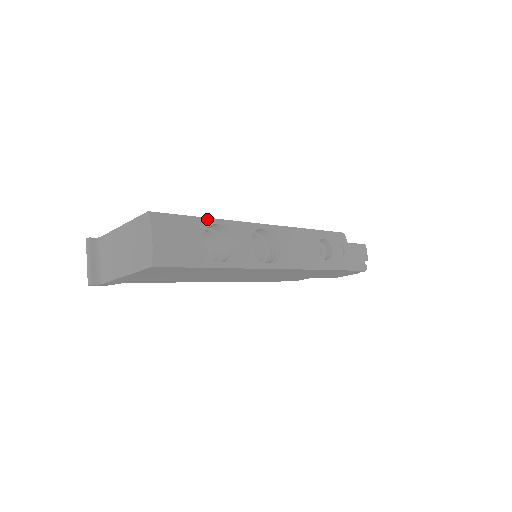
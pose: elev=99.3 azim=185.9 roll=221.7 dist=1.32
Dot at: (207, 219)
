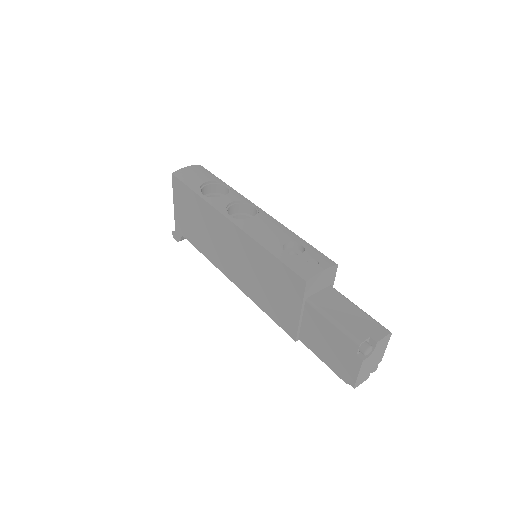
Dot at: (224, 183)
